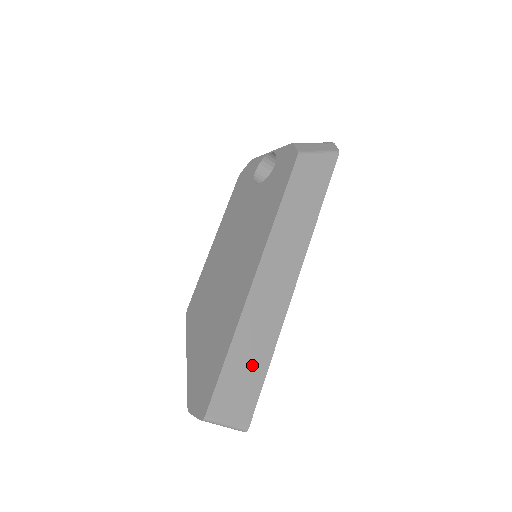
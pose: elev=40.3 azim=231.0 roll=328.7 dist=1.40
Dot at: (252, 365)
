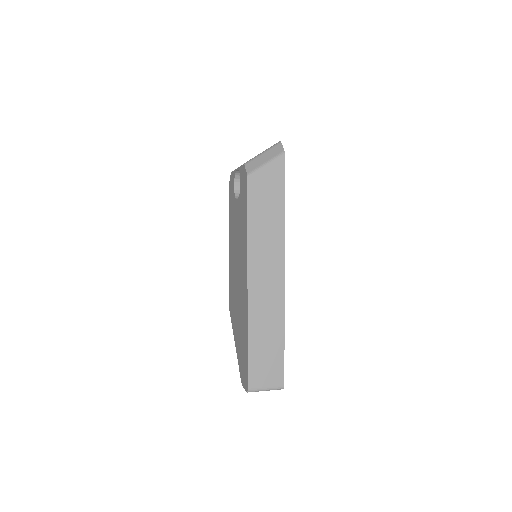
Dot at: (270, 346)
